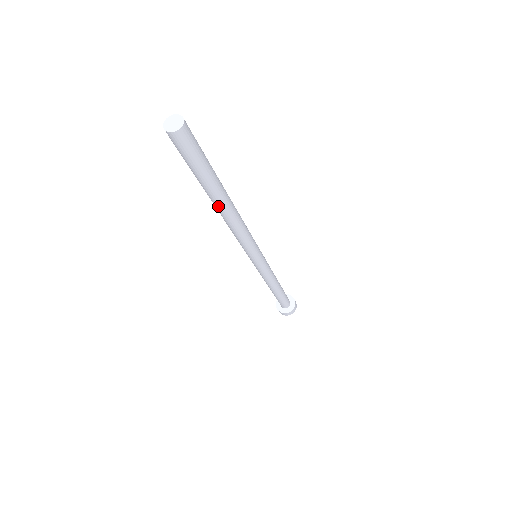
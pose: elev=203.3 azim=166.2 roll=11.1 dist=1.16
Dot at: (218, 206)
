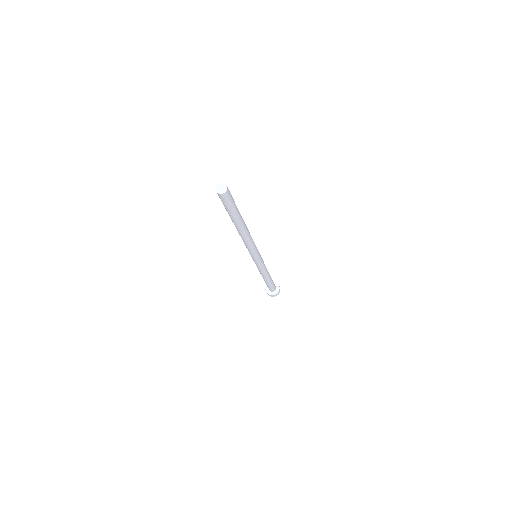
Dot at: (242, 227)
